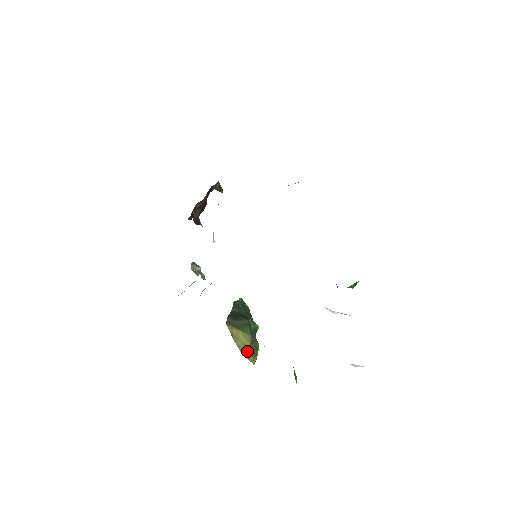
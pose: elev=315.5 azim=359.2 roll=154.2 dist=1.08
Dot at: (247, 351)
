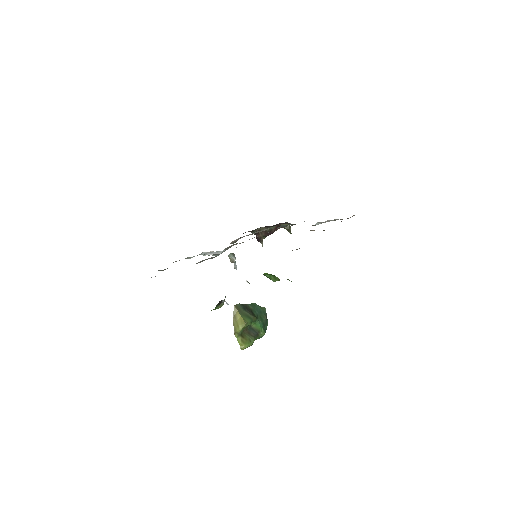
Dot at: (240, 335)
